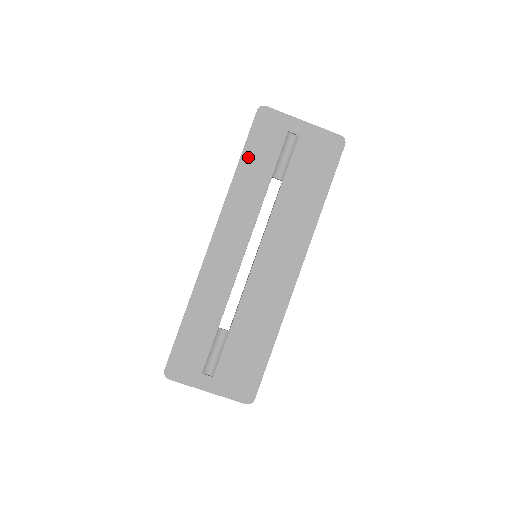
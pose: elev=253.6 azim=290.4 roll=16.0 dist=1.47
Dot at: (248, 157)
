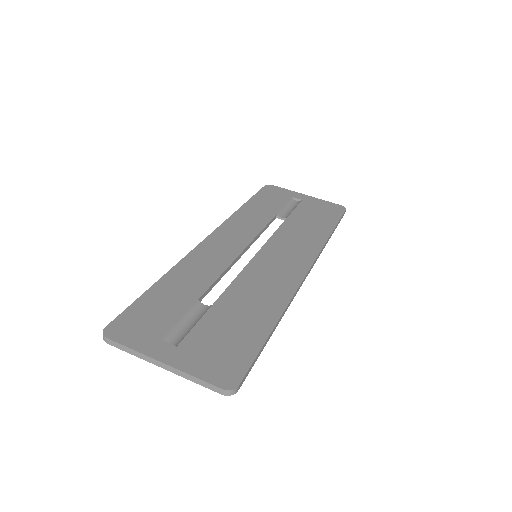
Dot at: (254, 202)
